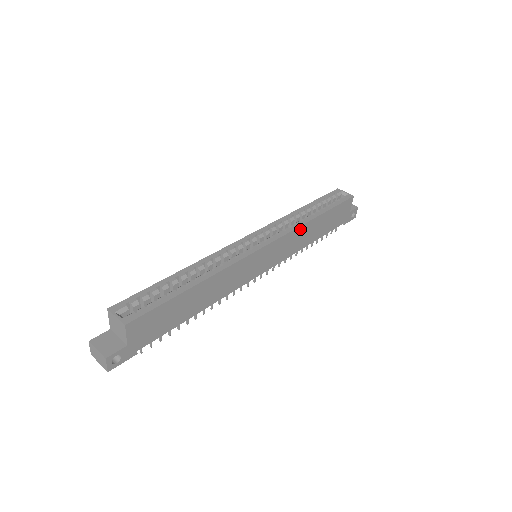
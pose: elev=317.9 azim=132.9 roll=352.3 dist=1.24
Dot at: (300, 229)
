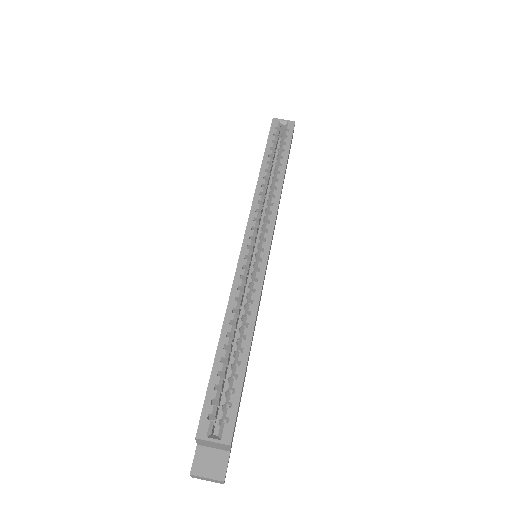
Dot at: (279, 200)
